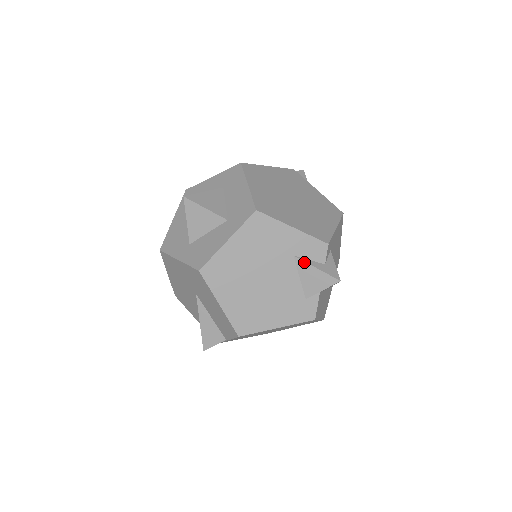
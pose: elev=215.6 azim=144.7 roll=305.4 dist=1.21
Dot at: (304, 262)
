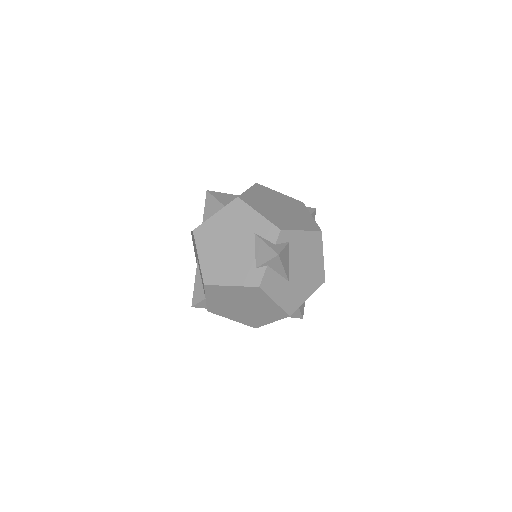
Dot at: (260, 238)
